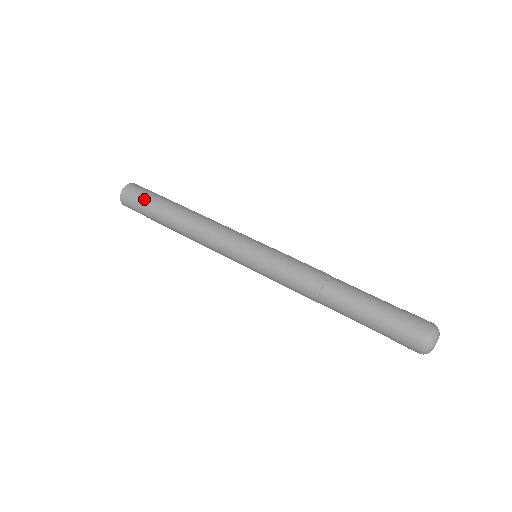
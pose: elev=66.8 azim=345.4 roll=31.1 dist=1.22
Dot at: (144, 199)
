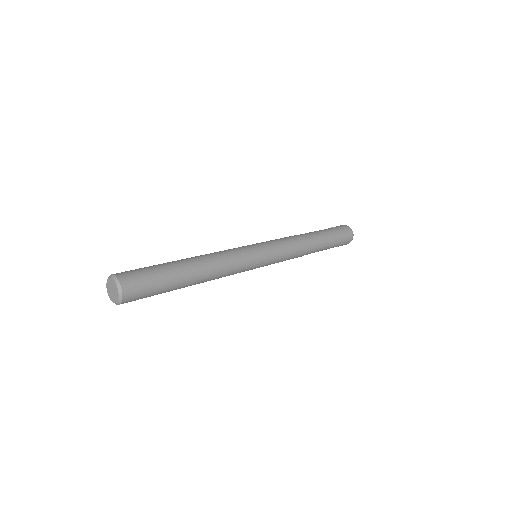
Dot at: (155, 290)
